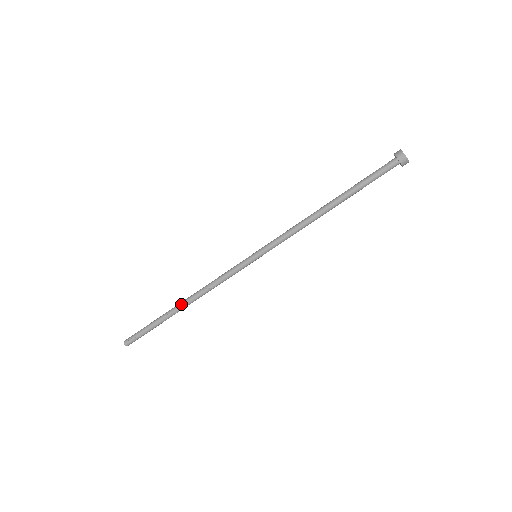
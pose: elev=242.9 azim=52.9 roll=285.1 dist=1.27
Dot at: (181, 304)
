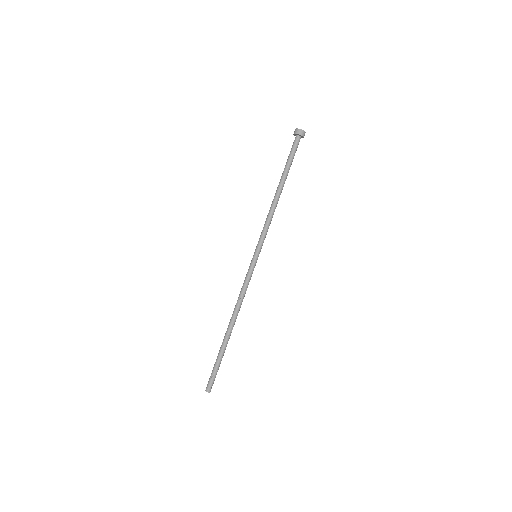
Dot at: occluded
